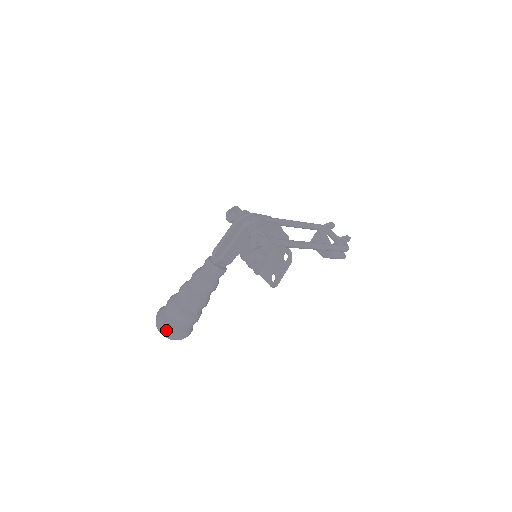
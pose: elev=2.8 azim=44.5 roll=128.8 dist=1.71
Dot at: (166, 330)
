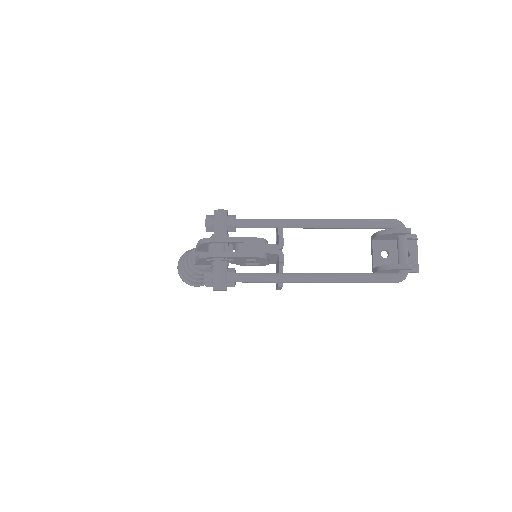
Dot at: occluded
